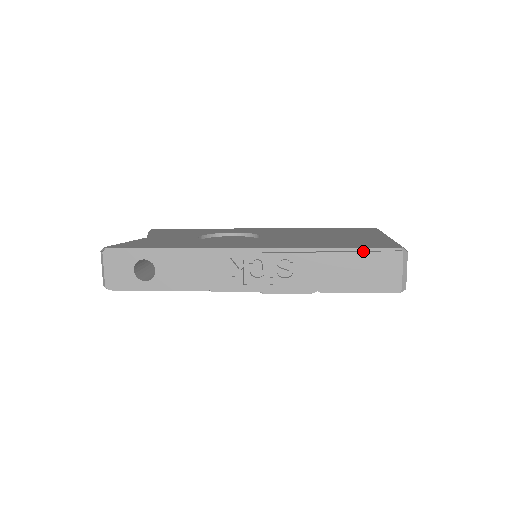
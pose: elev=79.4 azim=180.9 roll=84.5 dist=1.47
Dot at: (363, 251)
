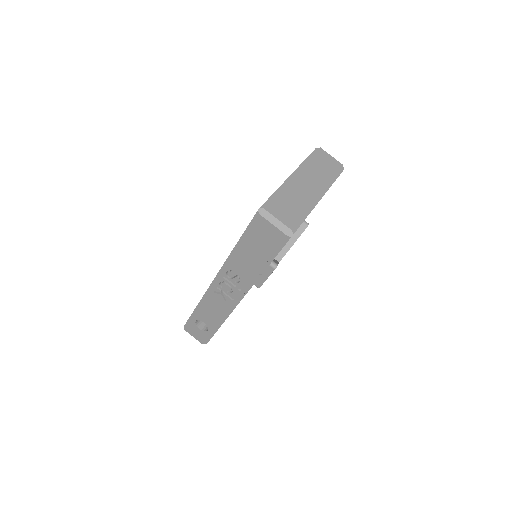
Dot at: (246, 233)
